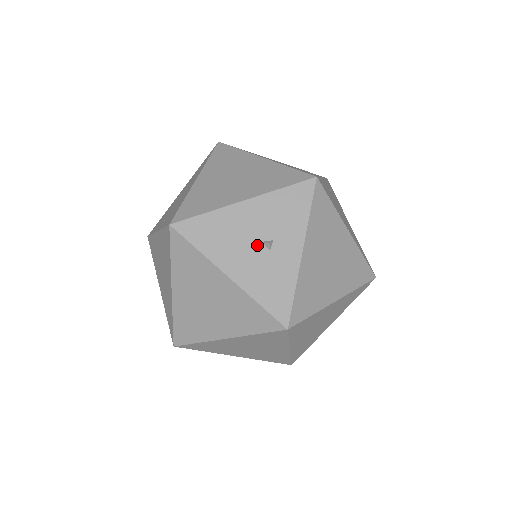
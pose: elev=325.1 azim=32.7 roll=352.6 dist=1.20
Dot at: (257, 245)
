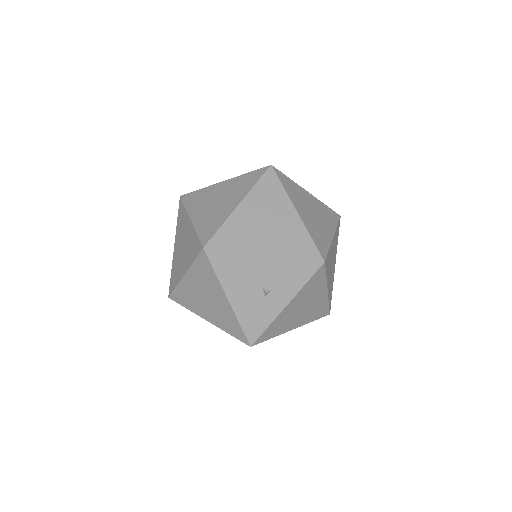
Dot at: (258, 289)
